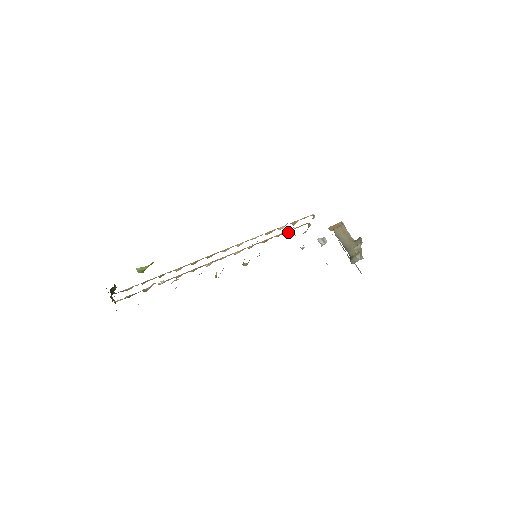
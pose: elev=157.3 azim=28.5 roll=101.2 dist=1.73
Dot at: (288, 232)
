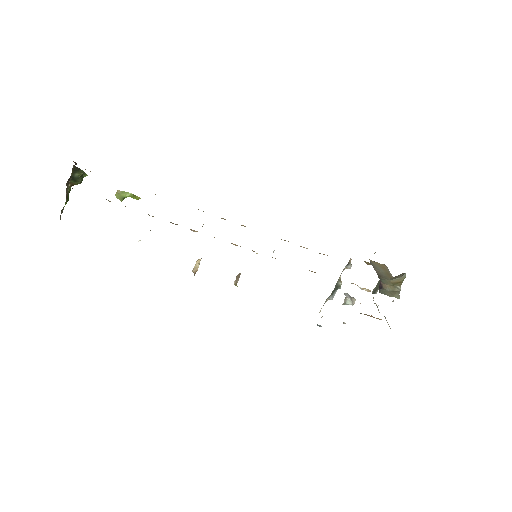
Dot at: occluded
